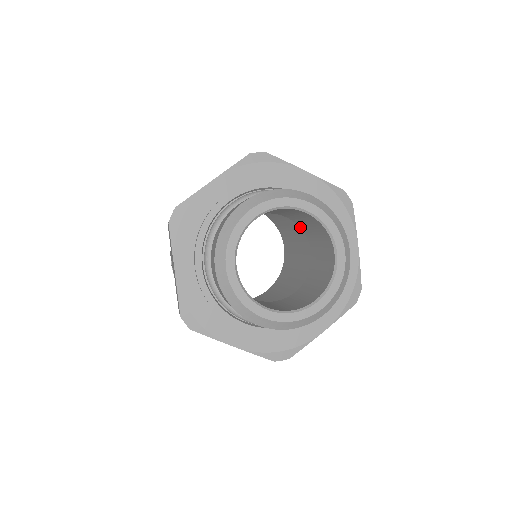
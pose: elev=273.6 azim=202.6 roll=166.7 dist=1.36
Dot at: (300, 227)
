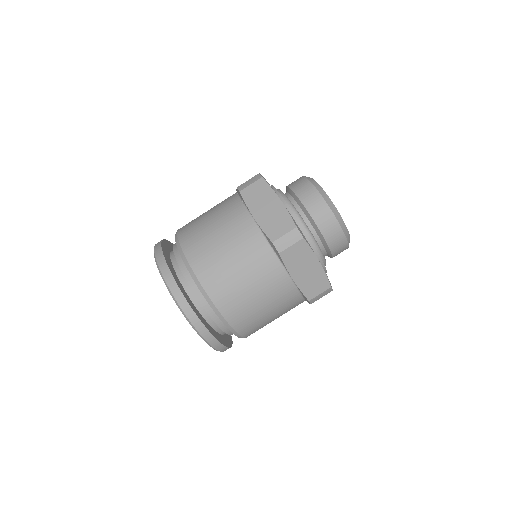
Dot at: occluded
